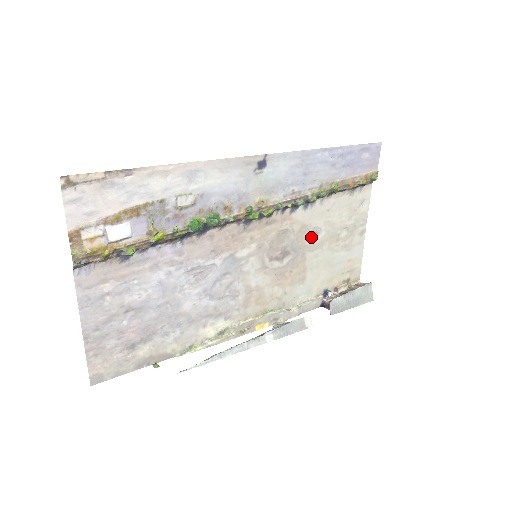
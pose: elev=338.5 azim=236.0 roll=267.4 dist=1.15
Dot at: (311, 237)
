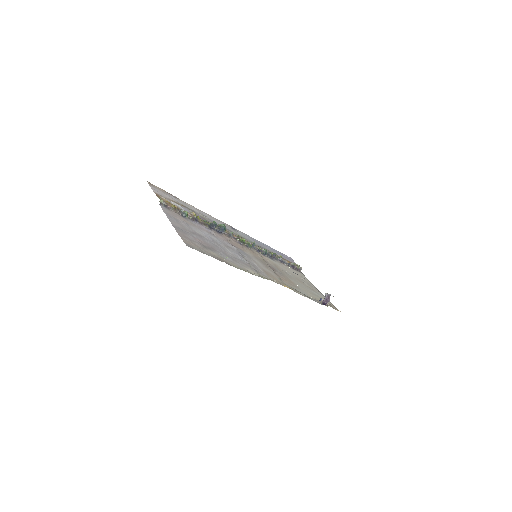
Dot at: (284, 272)
